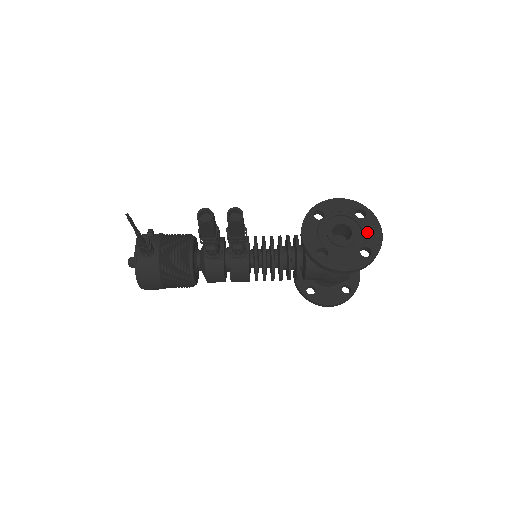
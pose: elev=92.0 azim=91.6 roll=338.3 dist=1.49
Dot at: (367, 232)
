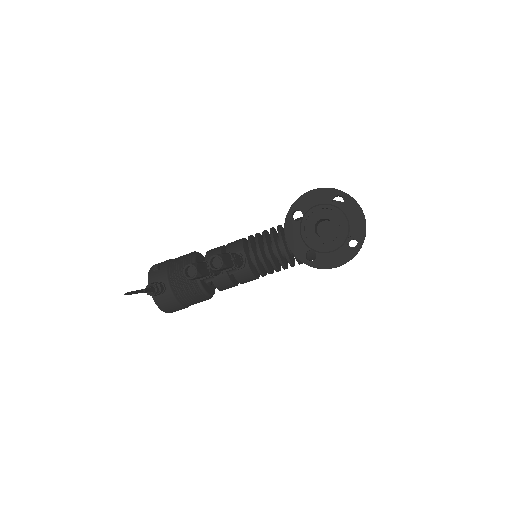
Dot at: (349, 220)
